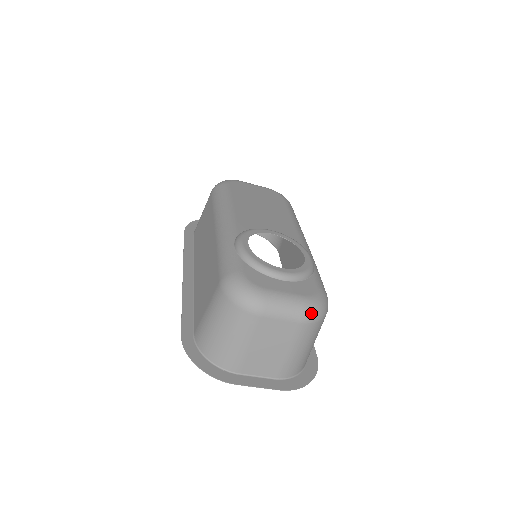
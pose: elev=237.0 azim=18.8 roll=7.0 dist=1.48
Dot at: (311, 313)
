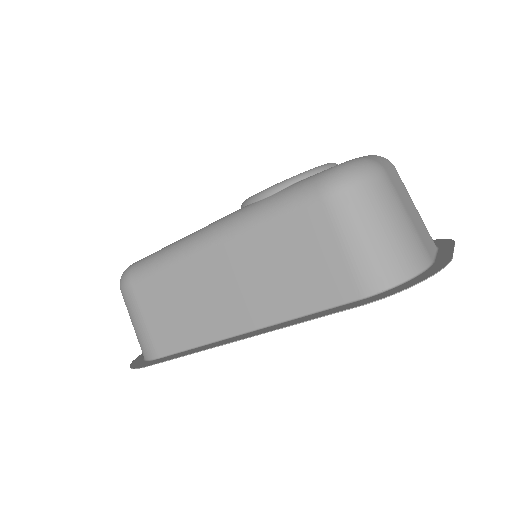
Dot at: occluded
